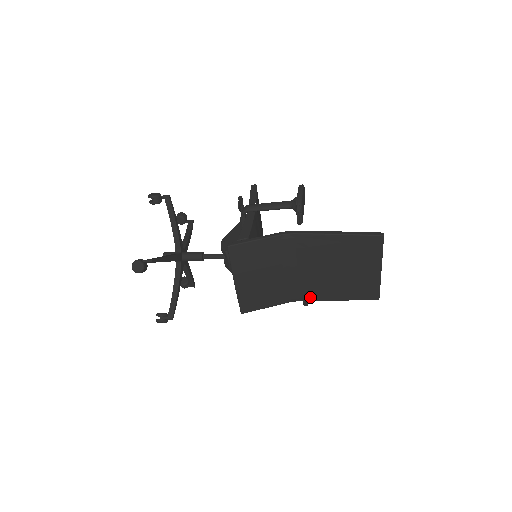
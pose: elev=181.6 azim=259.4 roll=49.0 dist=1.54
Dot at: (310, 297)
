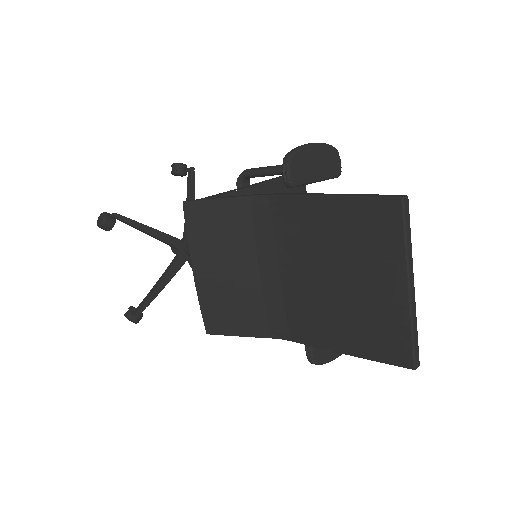
Dot at: (302, 335)
